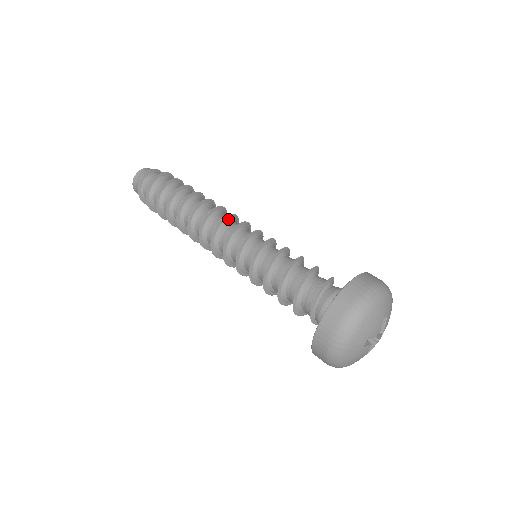
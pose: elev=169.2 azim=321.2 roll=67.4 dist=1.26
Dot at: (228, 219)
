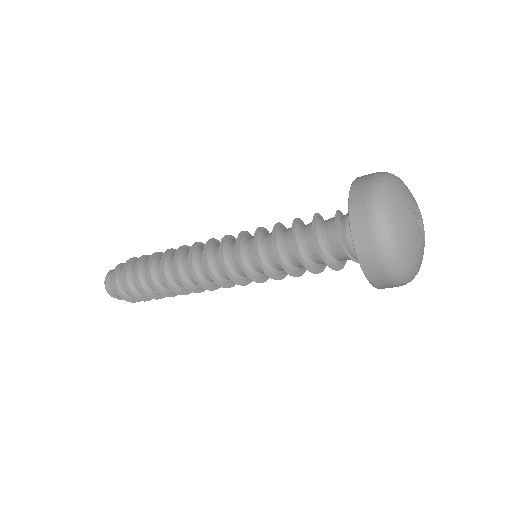
Dot at: occluded
